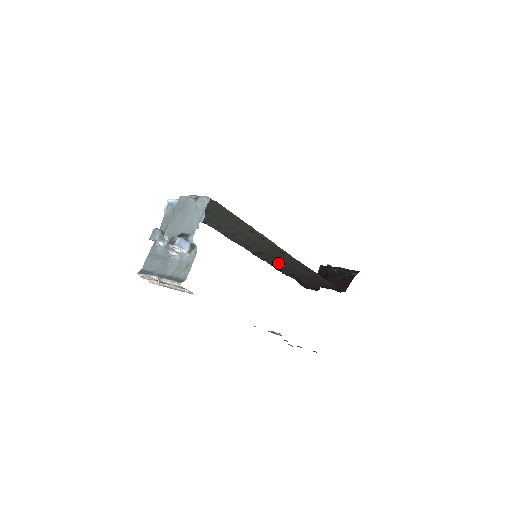
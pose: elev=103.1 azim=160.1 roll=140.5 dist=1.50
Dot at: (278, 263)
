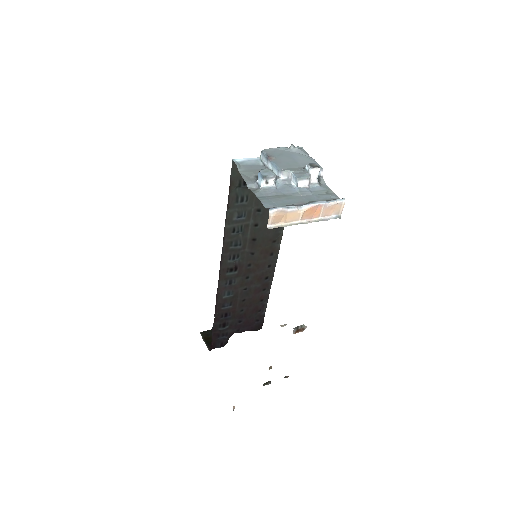
Dot at: (235, 288)
